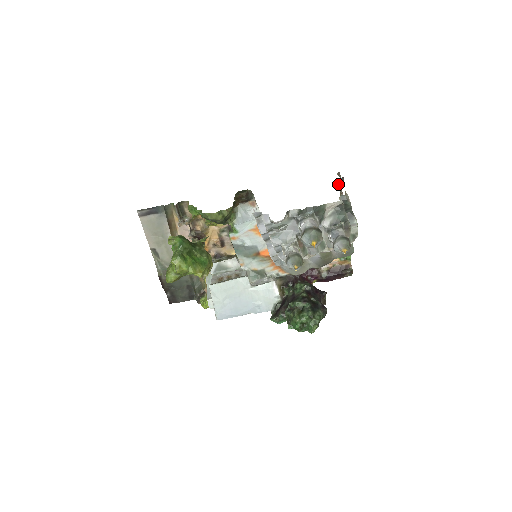
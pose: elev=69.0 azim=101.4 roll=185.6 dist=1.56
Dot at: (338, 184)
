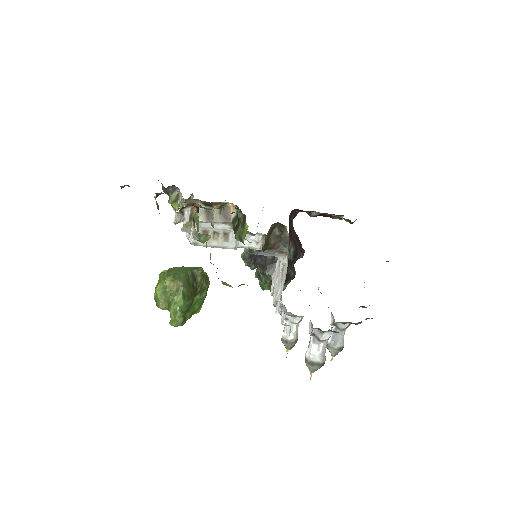
Dot at: occluded
